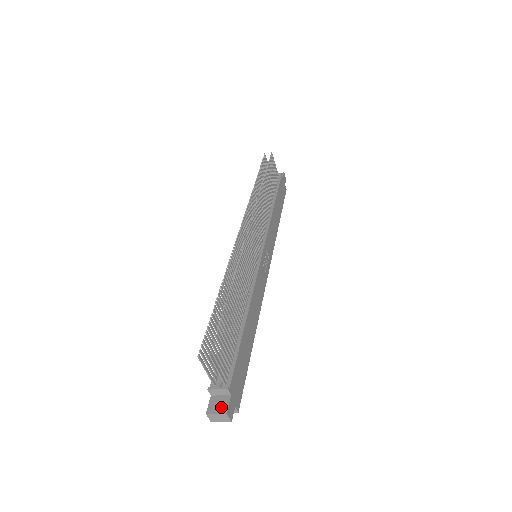
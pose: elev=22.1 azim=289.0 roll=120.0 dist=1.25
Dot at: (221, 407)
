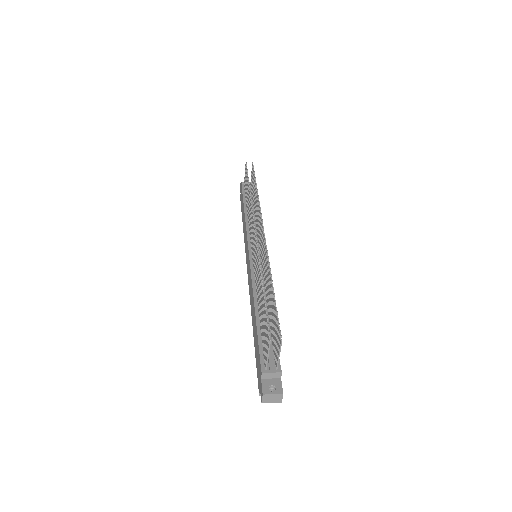
Dot at: (272, 389)
